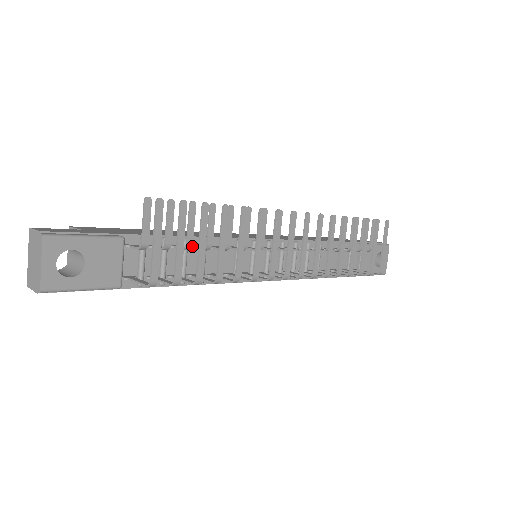
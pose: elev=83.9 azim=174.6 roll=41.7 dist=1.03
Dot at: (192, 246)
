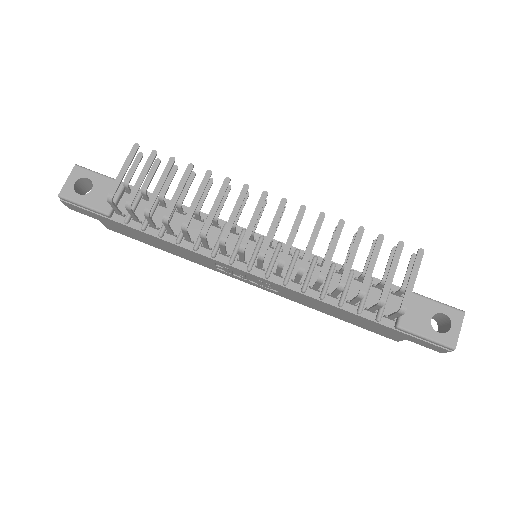
Dot at: (164, 196)
